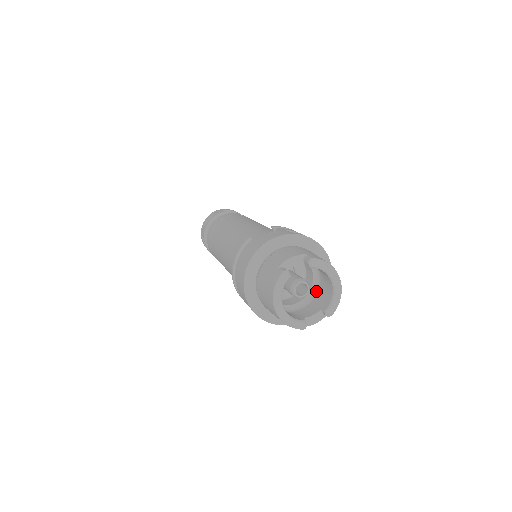
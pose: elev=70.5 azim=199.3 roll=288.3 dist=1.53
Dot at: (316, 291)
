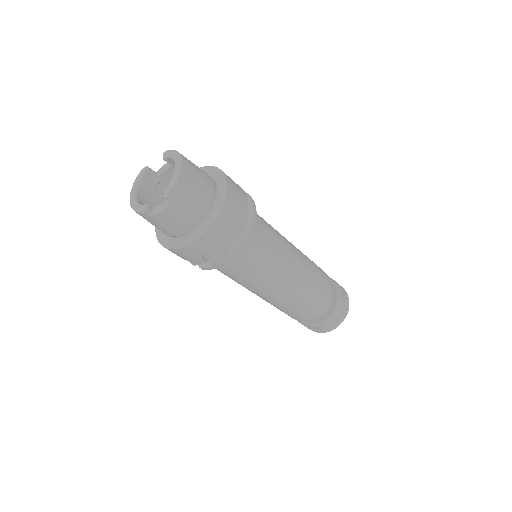
Dot at: occluded
